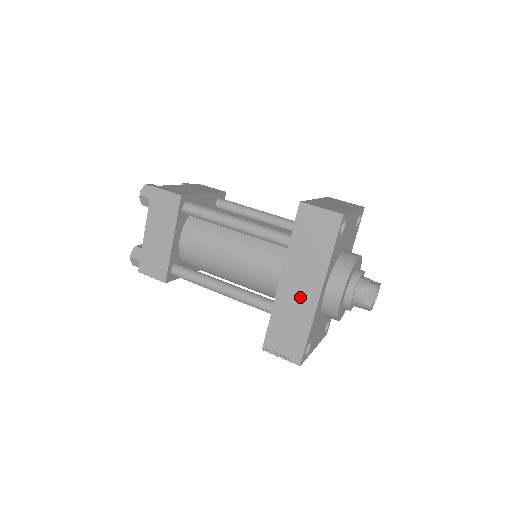
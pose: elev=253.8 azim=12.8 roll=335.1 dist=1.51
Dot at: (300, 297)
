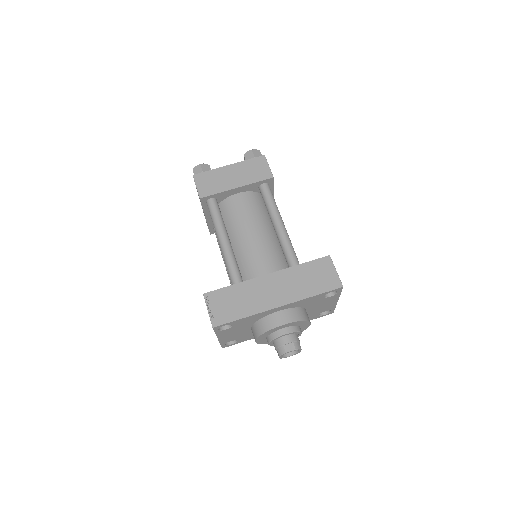
Dot at: (266, 295)
